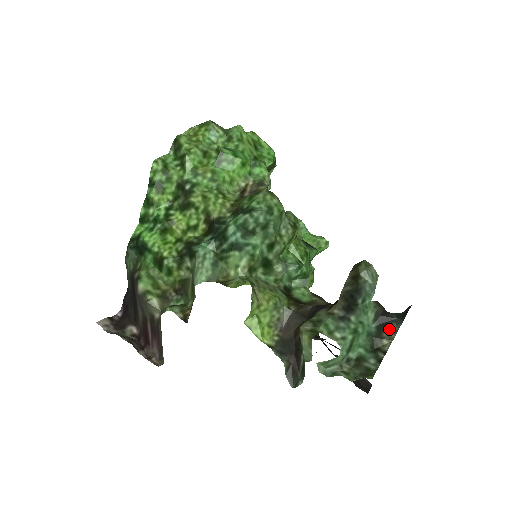
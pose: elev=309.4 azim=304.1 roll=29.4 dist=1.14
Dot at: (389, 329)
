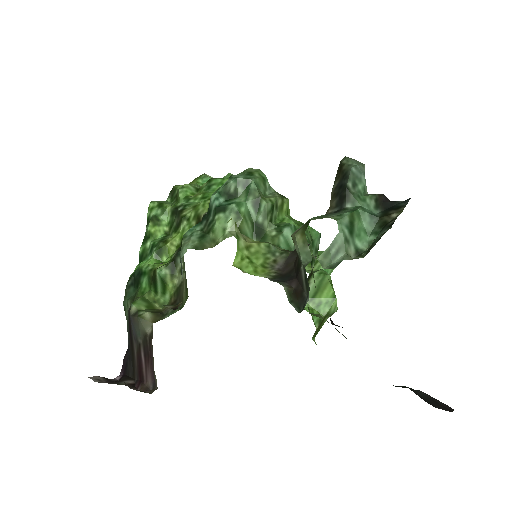
Dot at: (396, 208)
